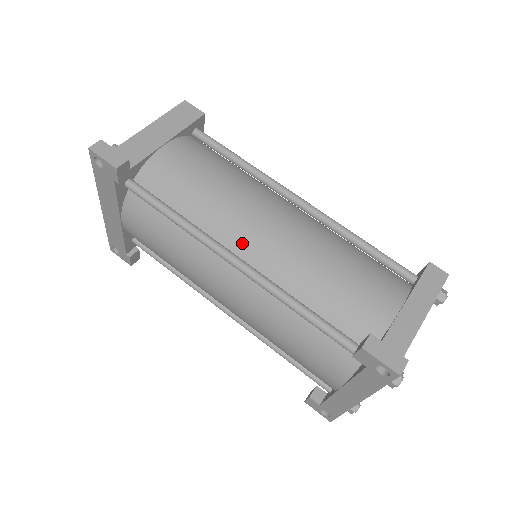
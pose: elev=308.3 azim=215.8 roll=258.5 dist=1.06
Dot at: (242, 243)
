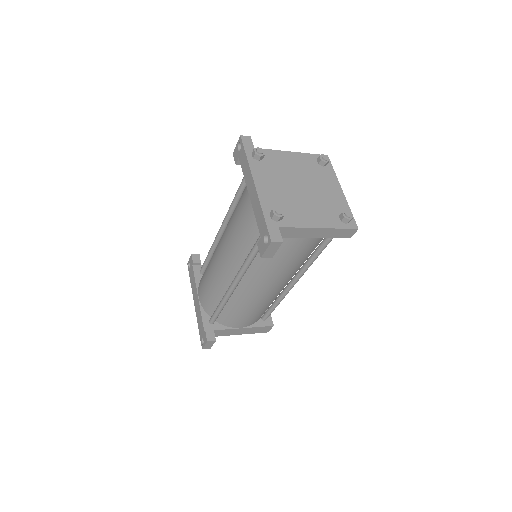
Dot at: occluded
